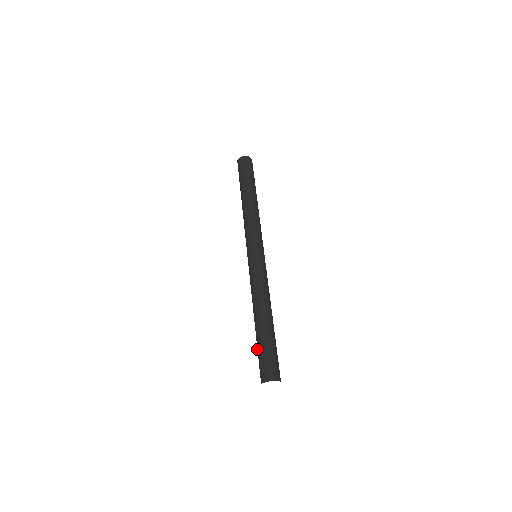
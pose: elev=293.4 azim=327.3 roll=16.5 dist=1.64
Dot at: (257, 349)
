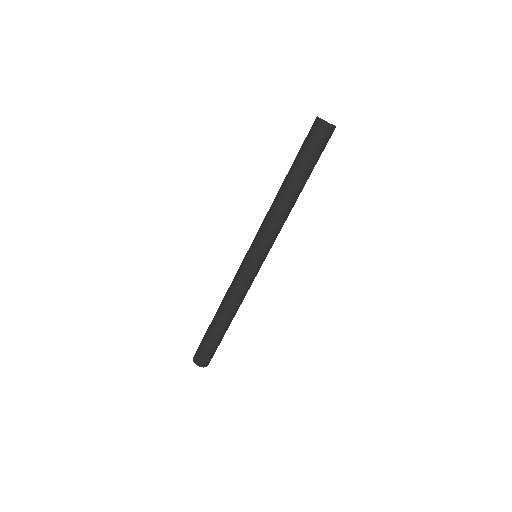
Dot at: occluded
